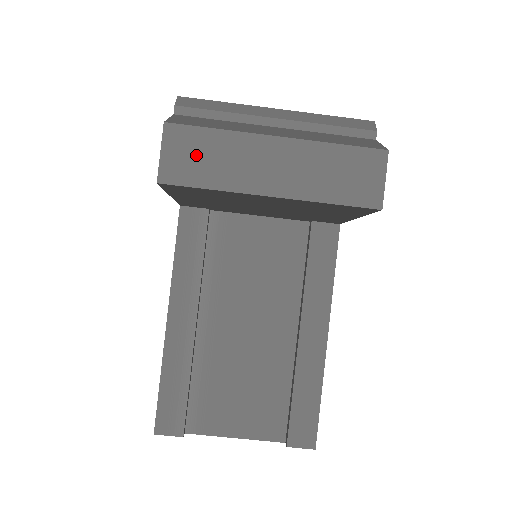
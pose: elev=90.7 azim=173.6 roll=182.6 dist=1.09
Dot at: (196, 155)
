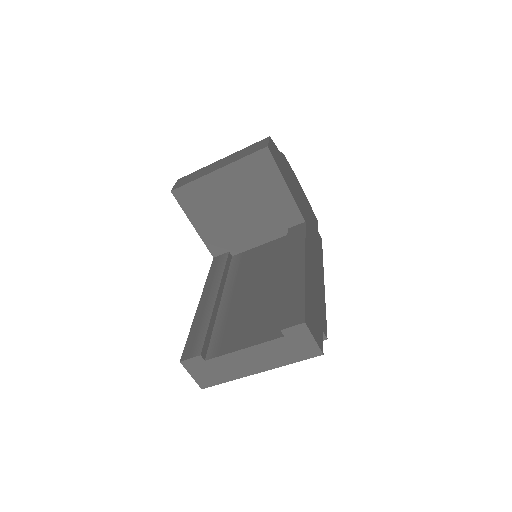
Dot at: (188, 179)
